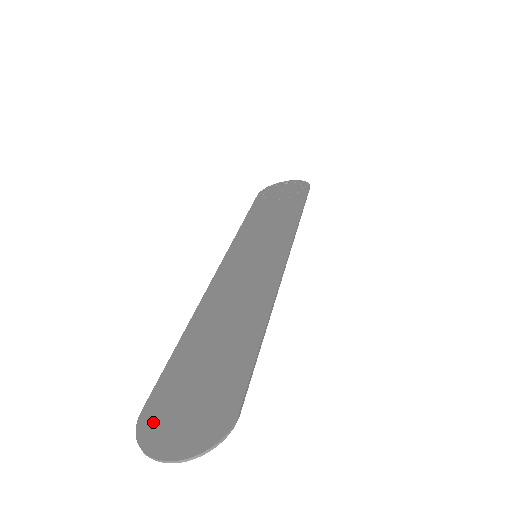
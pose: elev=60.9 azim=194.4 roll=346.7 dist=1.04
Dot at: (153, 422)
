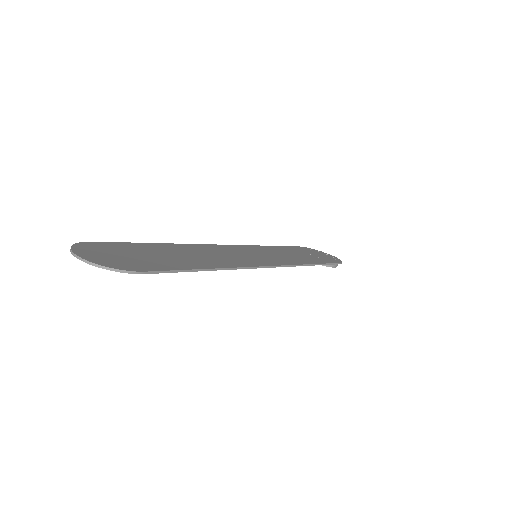
Dot at: (93, 246)
